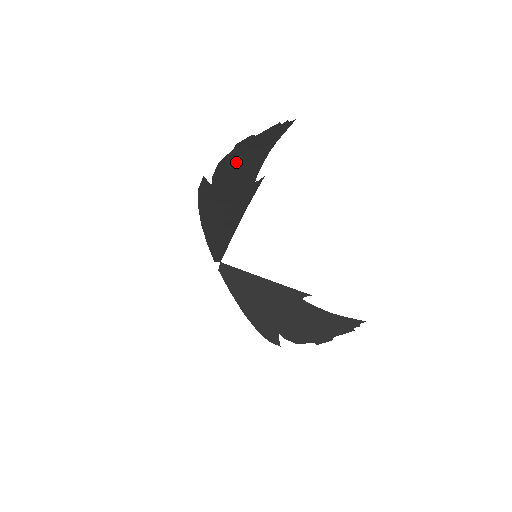
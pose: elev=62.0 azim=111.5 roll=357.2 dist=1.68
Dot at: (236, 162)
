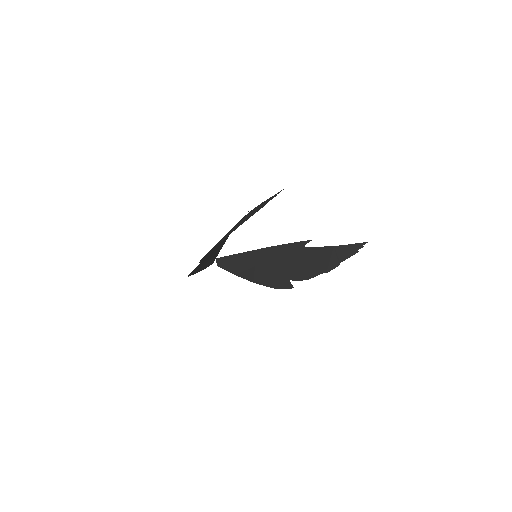
Dot at: (220, 240)
